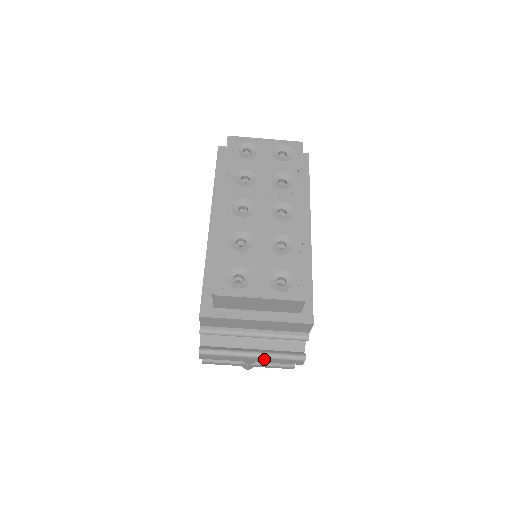
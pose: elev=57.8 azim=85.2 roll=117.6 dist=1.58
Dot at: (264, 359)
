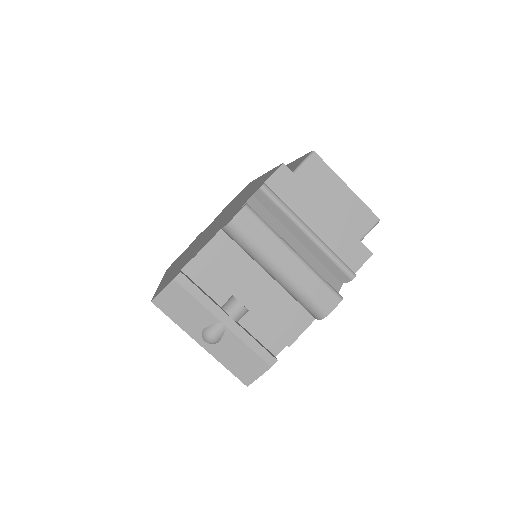
Dot at: (302, 269)
